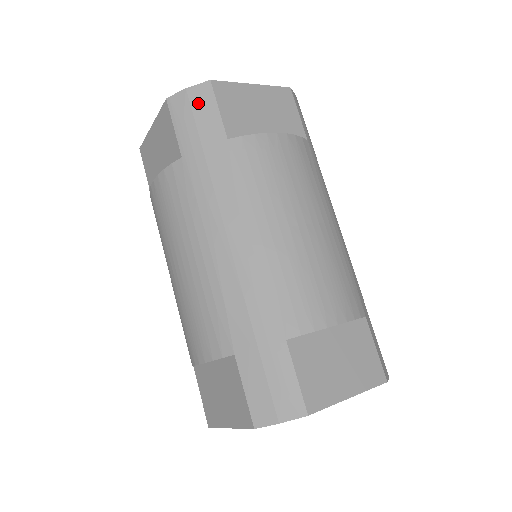
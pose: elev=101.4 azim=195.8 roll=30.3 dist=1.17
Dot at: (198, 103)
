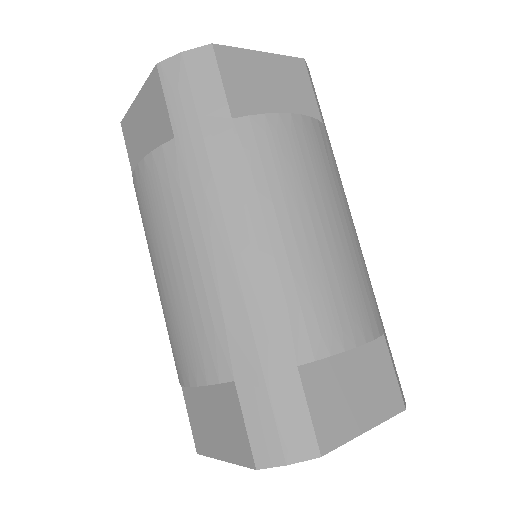
Dot at: (196, 72)
